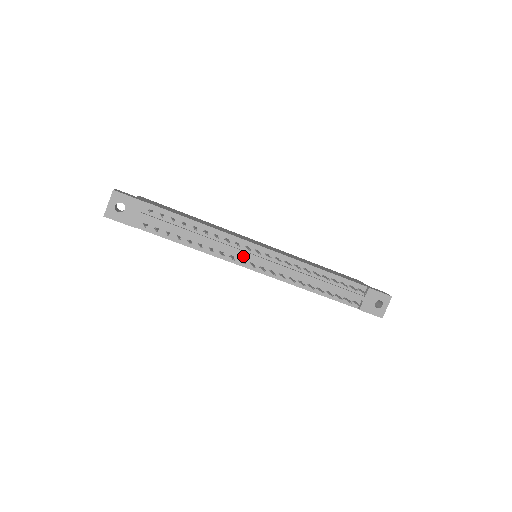
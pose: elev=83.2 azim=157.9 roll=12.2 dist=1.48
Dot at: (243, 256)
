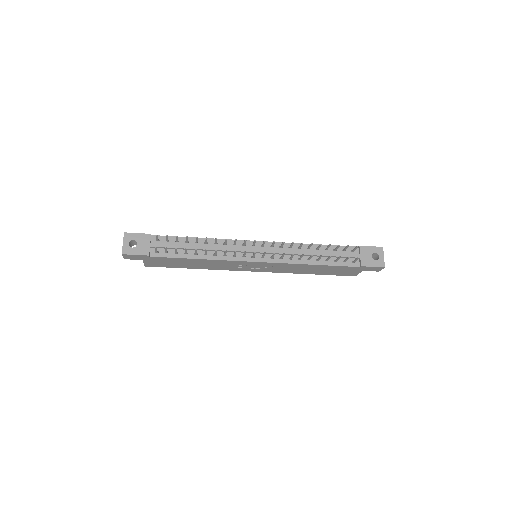
Dot at: occluded
